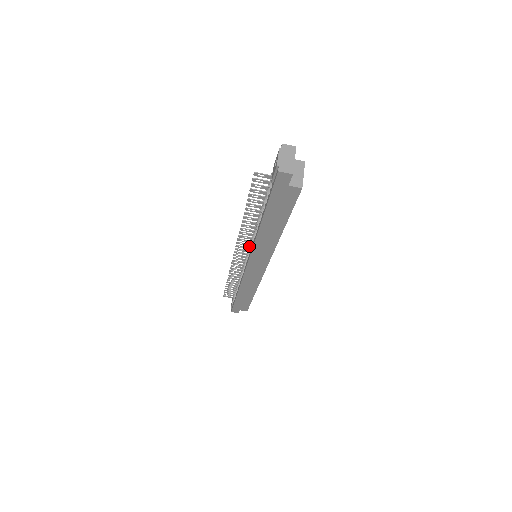
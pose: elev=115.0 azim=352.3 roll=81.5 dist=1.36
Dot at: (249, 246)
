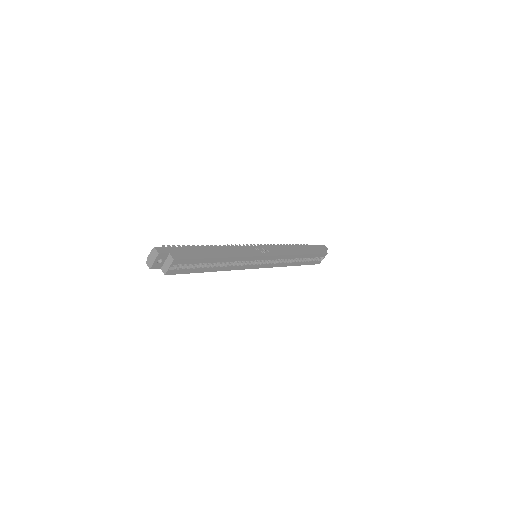
Dot at: occluded
